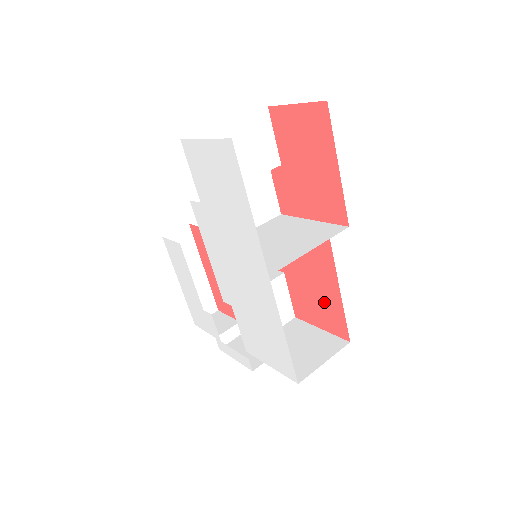
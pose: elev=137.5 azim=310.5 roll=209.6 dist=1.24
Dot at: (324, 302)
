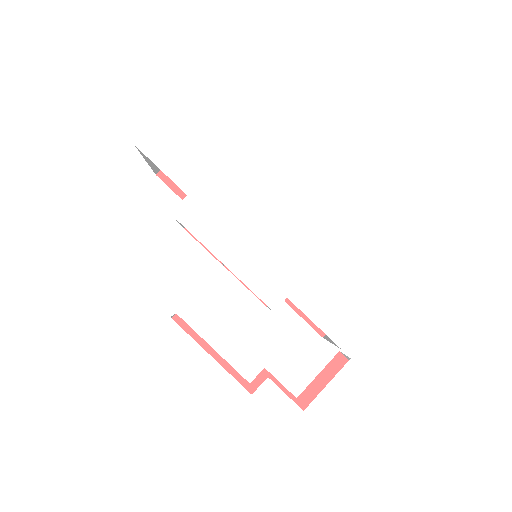
Dot at: occluded
